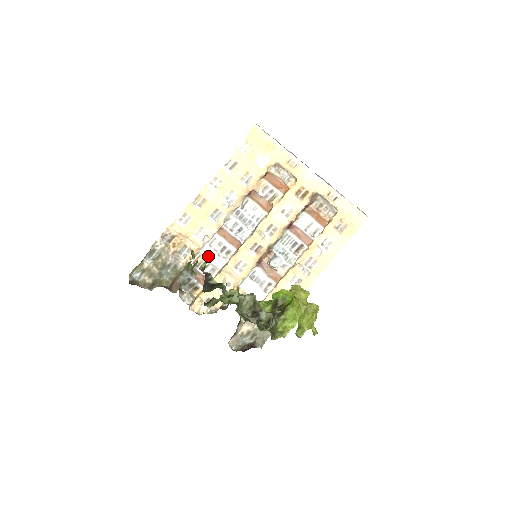
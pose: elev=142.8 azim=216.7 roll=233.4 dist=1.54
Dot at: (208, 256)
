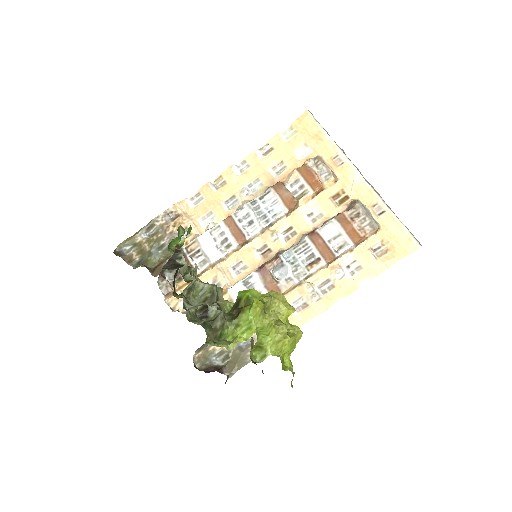
Dot at: (204, 244)
